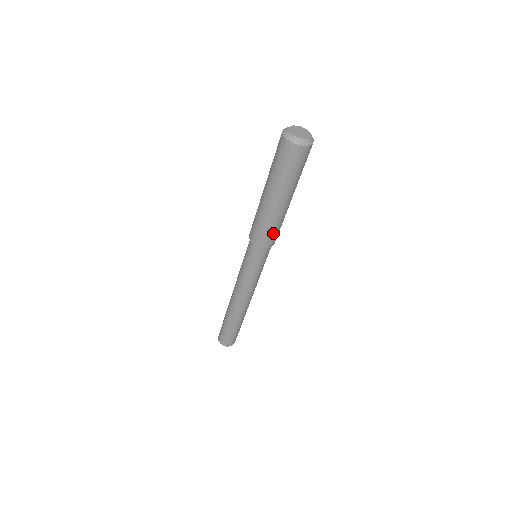
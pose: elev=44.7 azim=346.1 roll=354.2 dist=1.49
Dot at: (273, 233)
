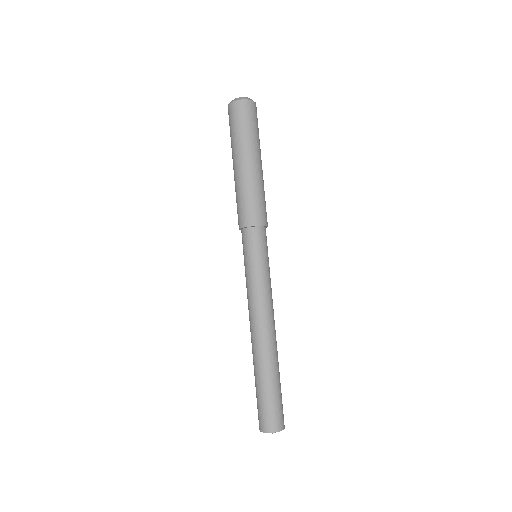
Dot at: (265, 205)
